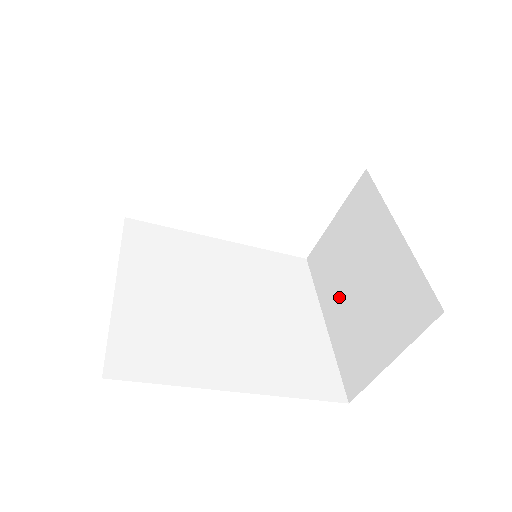
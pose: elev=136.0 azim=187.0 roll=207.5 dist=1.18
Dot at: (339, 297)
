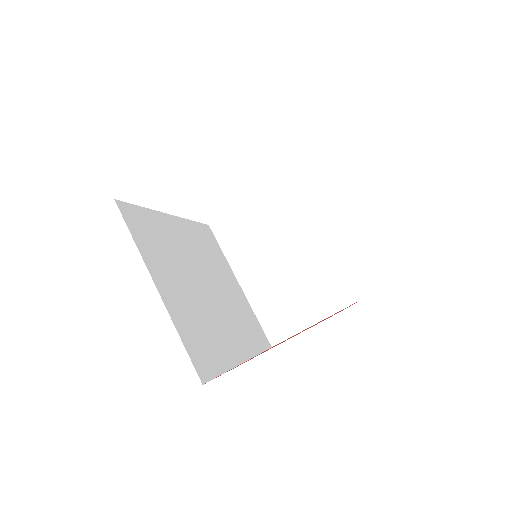
Dot at: (258, 269)
